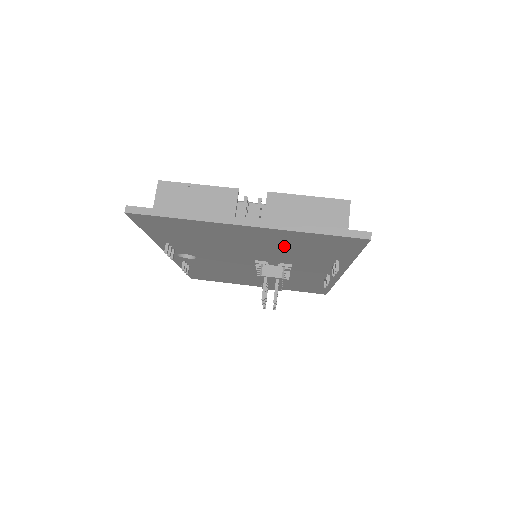
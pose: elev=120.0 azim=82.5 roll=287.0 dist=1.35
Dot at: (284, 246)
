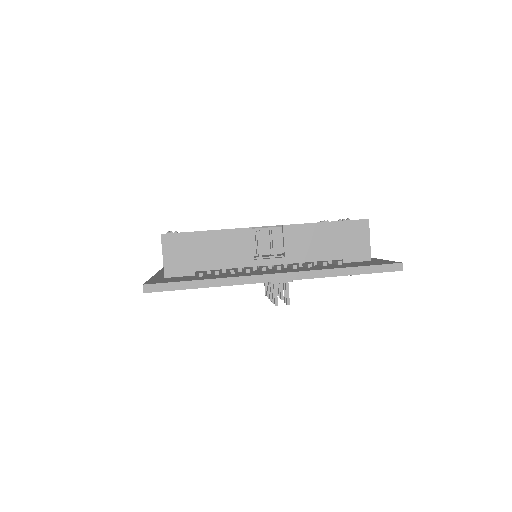
Dot at: occluded
